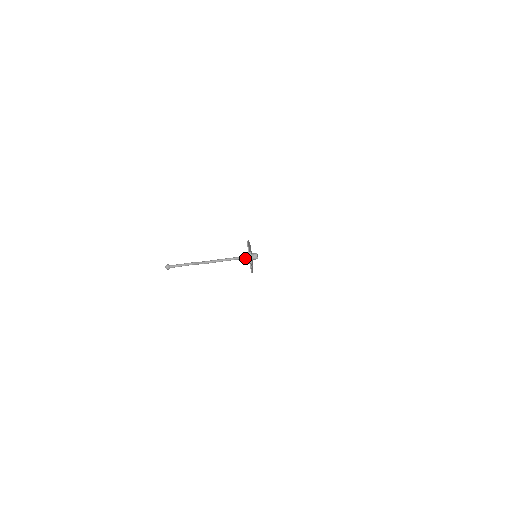
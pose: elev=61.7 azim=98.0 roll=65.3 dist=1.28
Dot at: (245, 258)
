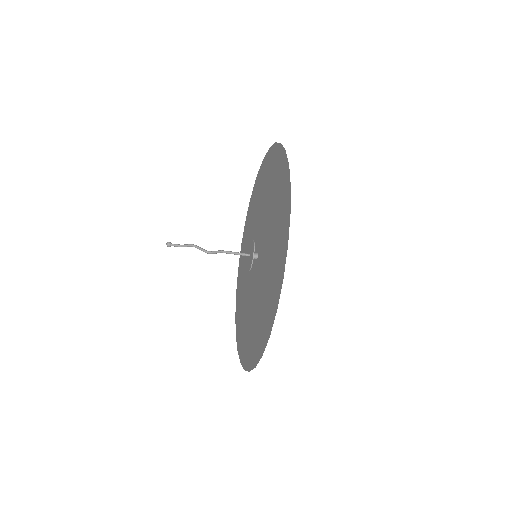
Dot at: occluded
